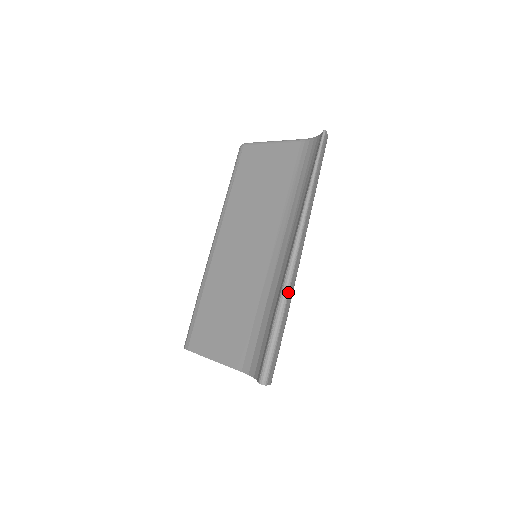
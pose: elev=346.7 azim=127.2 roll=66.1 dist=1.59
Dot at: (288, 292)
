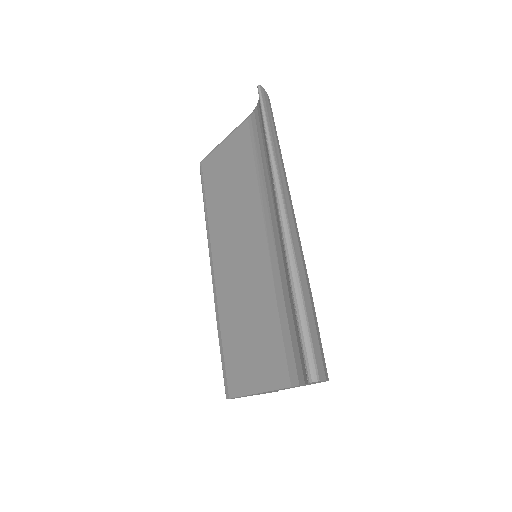
Dot at: (295, 261)
